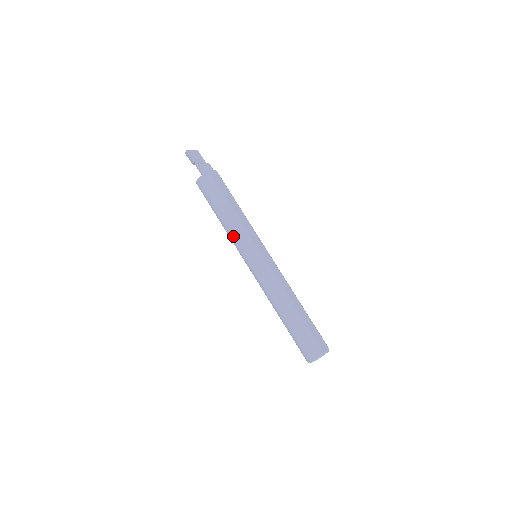
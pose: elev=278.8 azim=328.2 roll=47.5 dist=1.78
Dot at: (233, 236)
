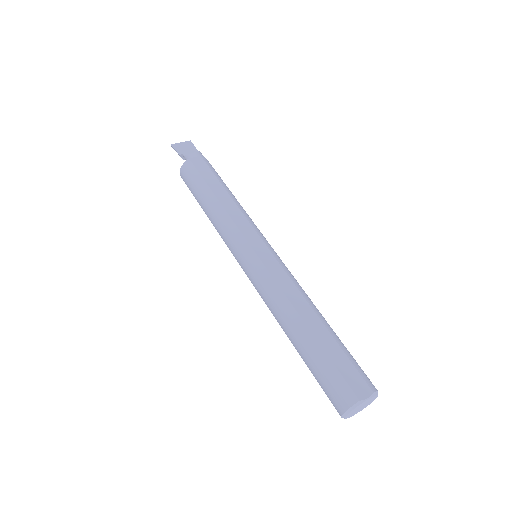
Dot at: (220, 234)
